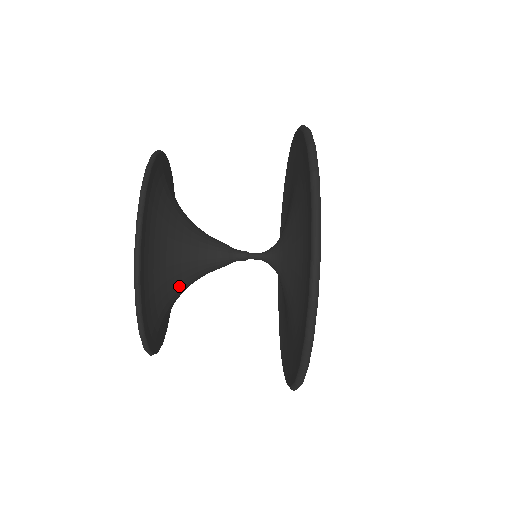
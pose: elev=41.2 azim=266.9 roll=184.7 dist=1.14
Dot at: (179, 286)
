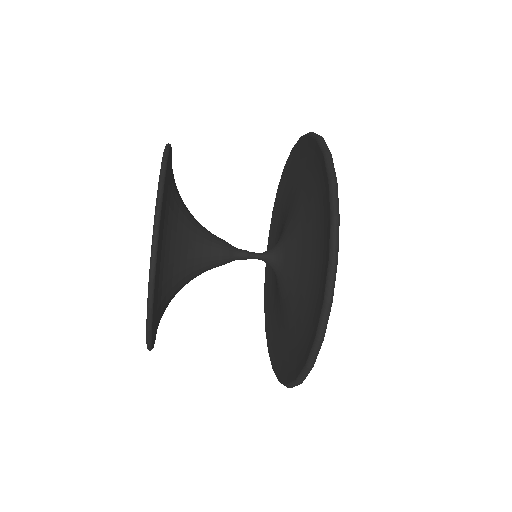
Dot at: (183, 265)
